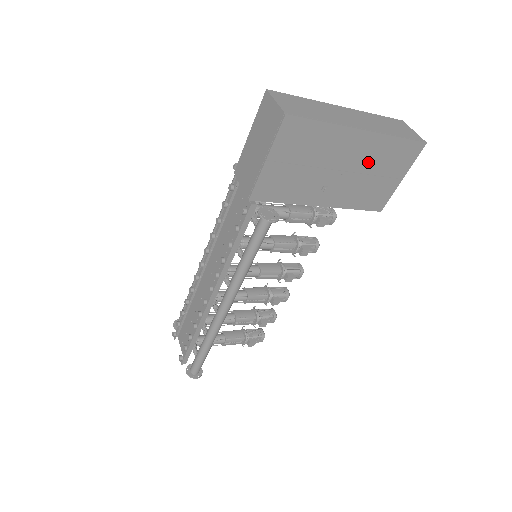
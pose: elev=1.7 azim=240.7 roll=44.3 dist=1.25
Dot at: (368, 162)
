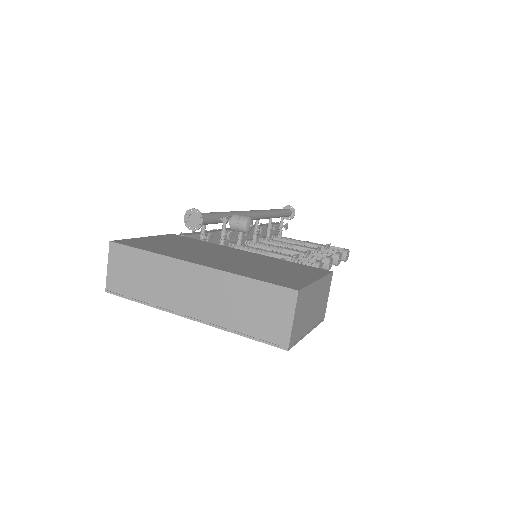
Dot at: occluded
